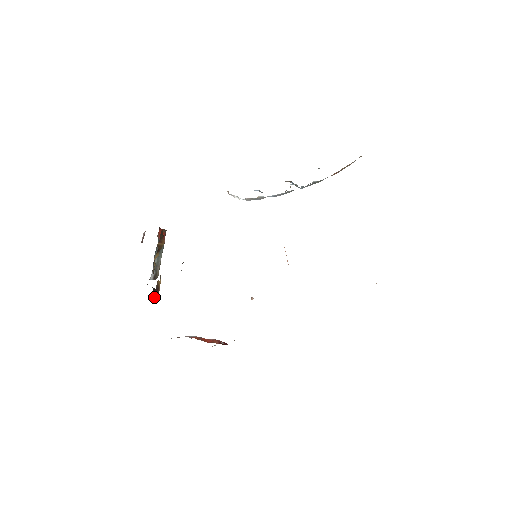
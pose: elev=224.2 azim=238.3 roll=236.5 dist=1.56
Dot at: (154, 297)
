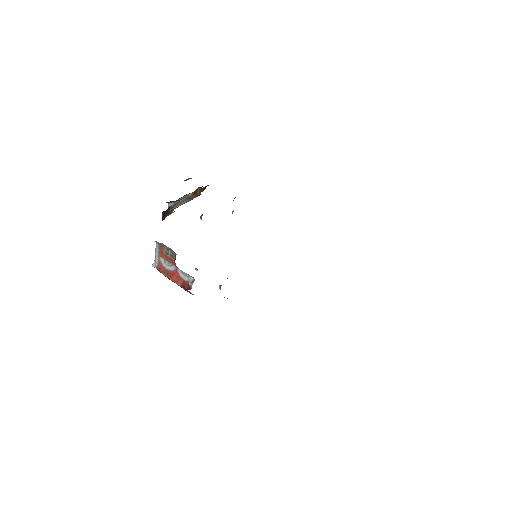
Dot at: (163, 214)
